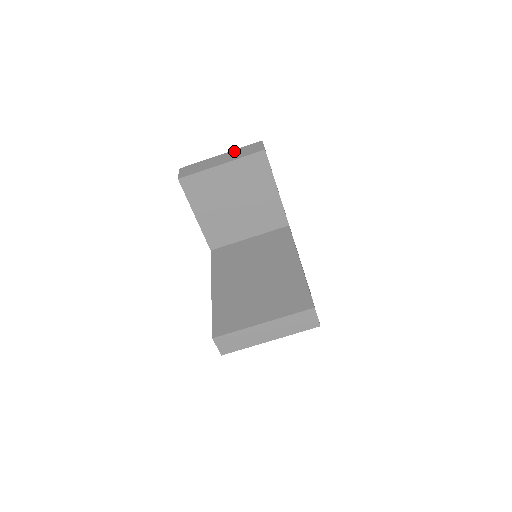
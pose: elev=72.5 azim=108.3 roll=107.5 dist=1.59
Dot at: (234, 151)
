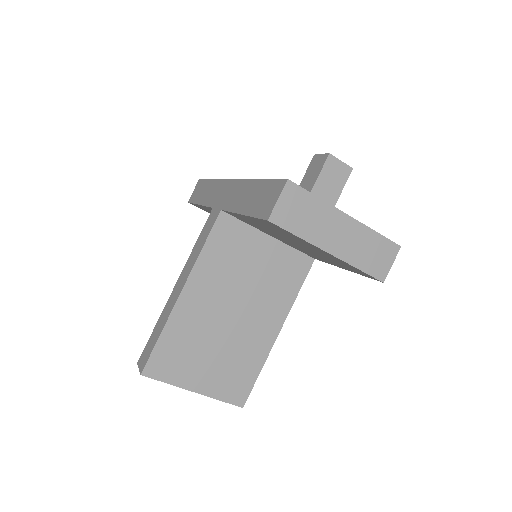
Dot at: (364, 232)
